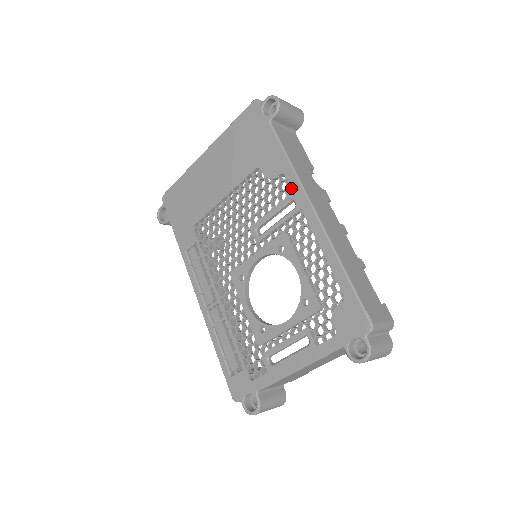
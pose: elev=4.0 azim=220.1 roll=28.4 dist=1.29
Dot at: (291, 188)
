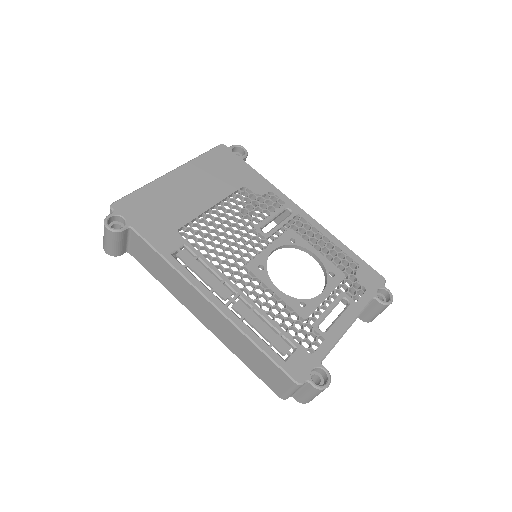
Dot at: (283, 201)
